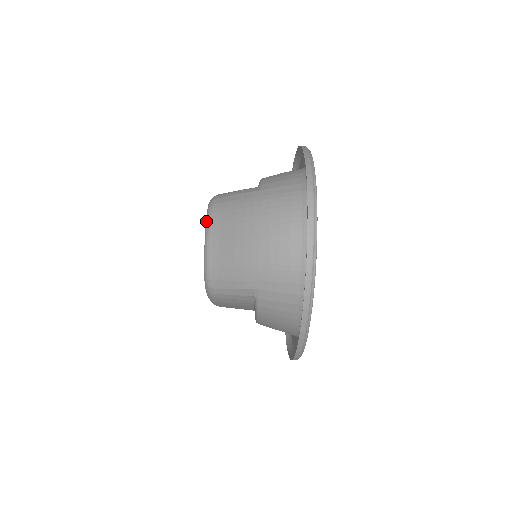
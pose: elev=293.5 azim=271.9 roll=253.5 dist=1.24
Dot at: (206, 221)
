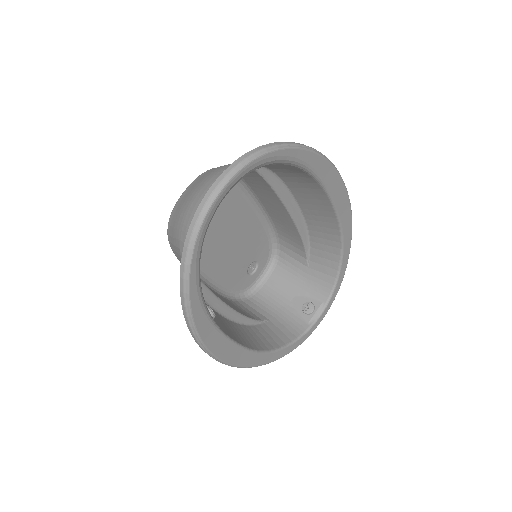
Dot at: occluded
